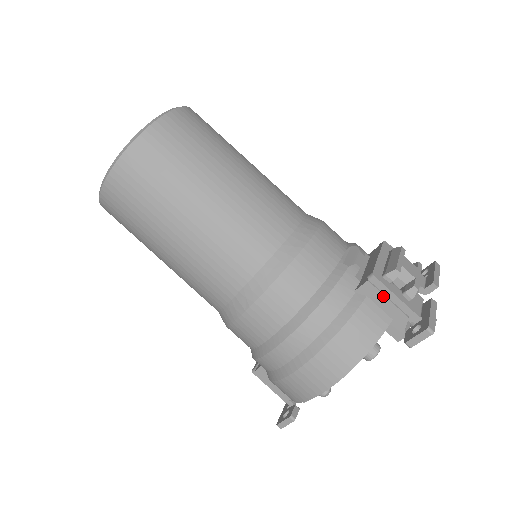
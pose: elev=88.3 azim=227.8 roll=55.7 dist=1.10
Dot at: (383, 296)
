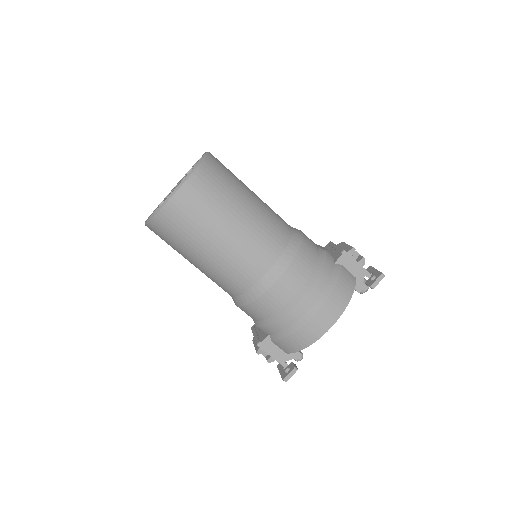
Dot at: (351, 263)
